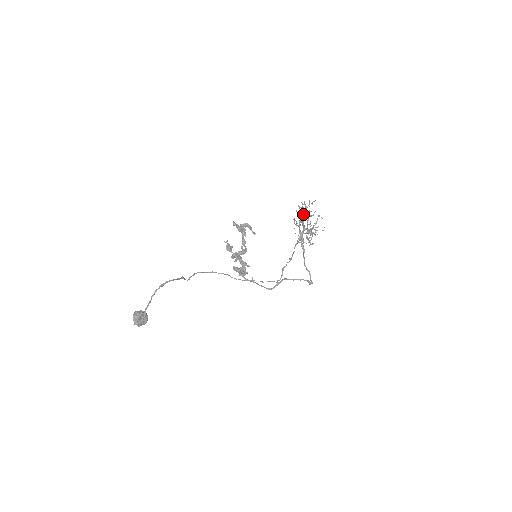
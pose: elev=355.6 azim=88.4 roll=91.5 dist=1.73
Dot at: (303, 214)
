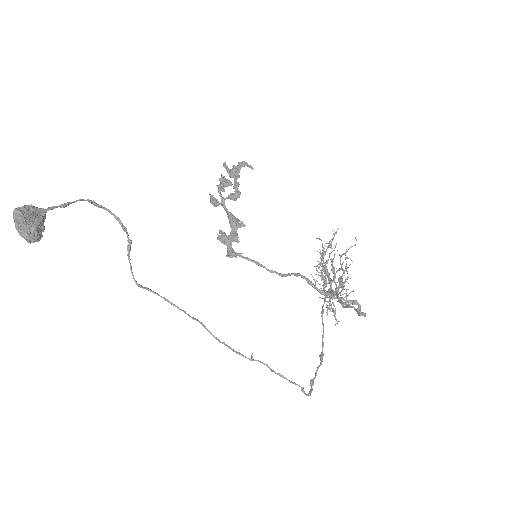
Dot at: occluded
